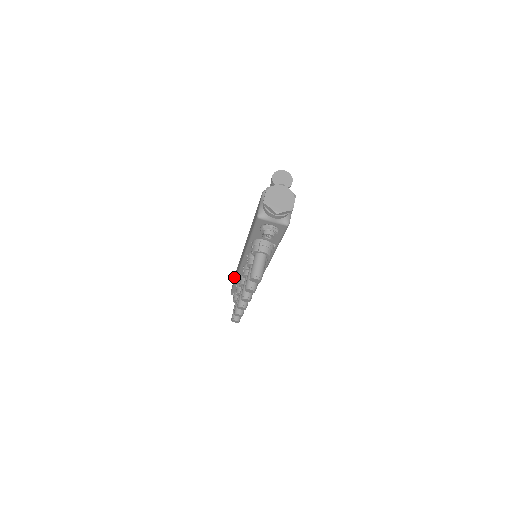
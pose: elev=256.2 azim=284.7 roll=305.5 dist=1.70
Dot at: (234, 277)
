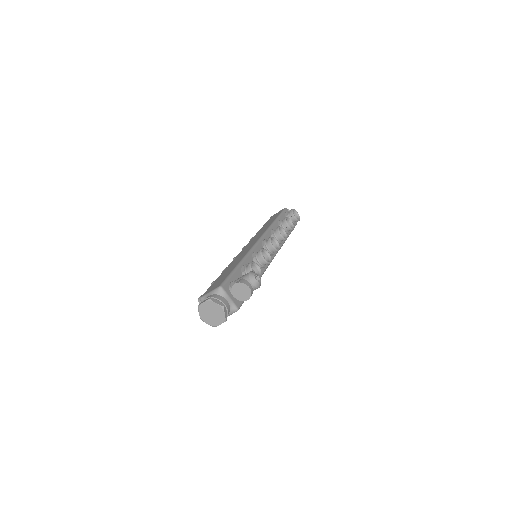
Dot at: (278, 213)
